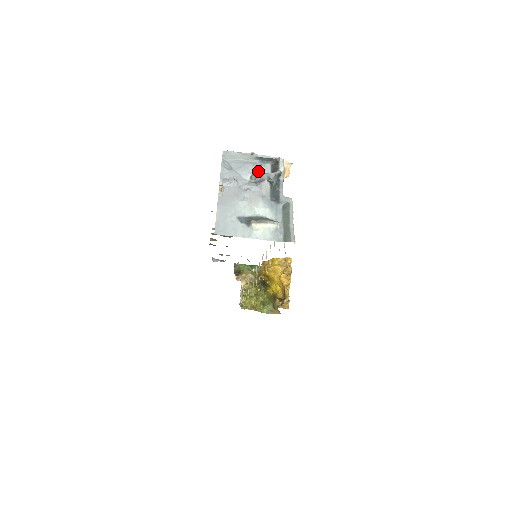
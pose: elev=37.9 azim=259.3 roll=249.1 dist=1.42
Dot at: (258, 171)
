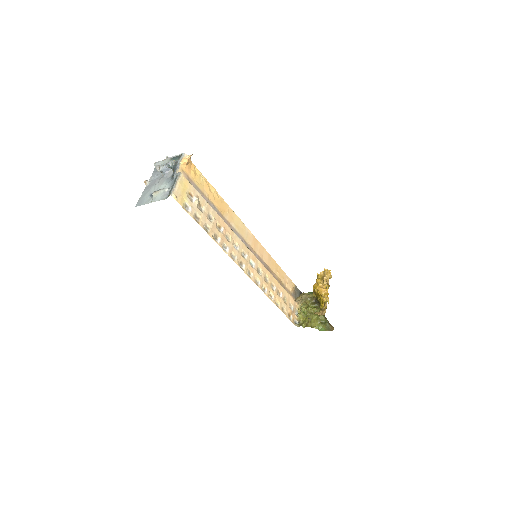
Dot at: occluded
